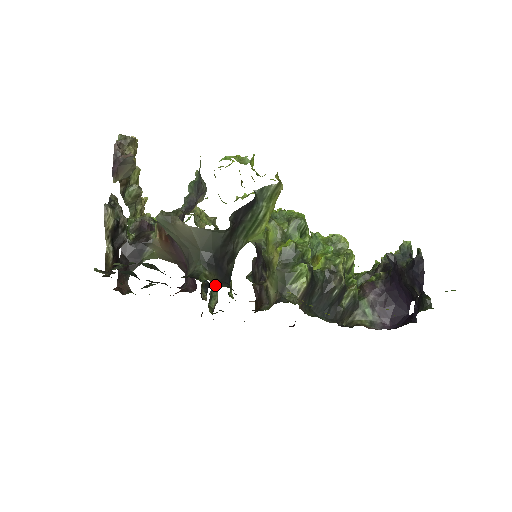
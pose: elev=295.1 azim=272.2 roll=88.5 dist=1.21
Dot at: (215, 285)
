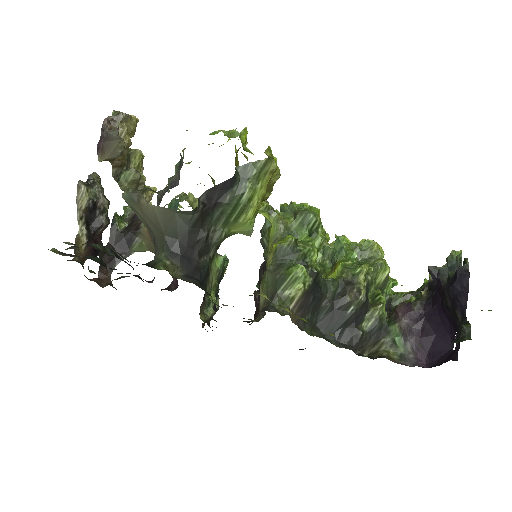
Dot at: occluded
